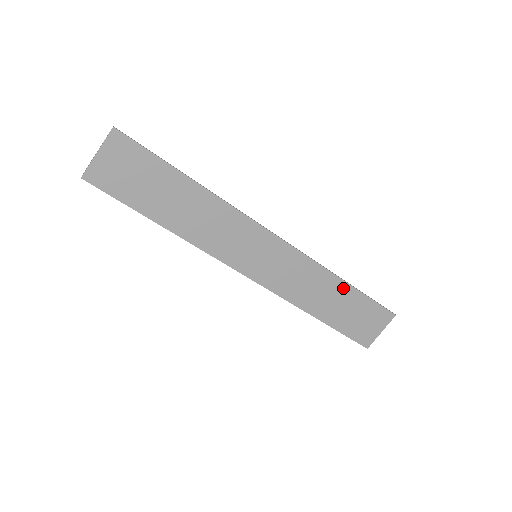
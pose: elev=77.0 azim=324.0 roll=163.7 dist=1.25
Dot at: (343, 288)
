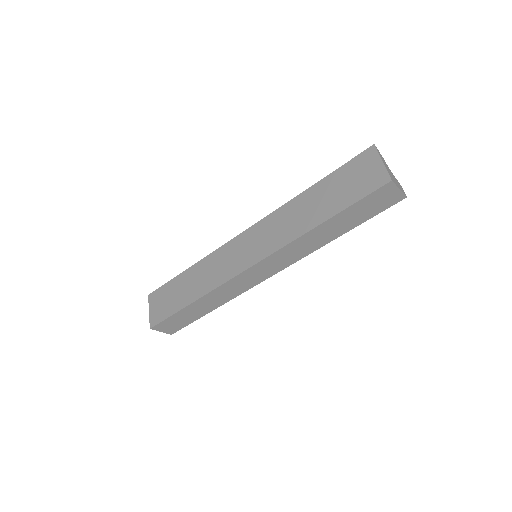
Dot at: (312, 192)
